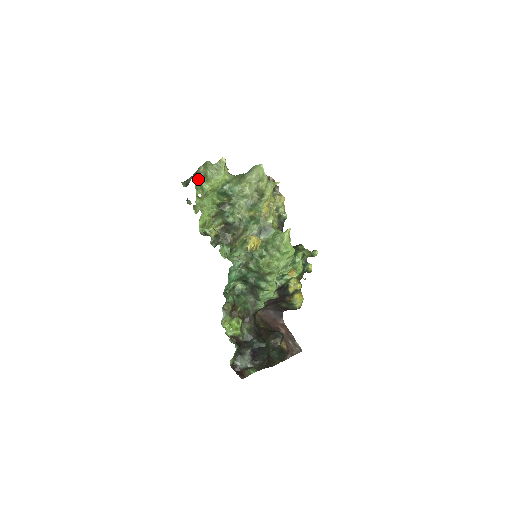
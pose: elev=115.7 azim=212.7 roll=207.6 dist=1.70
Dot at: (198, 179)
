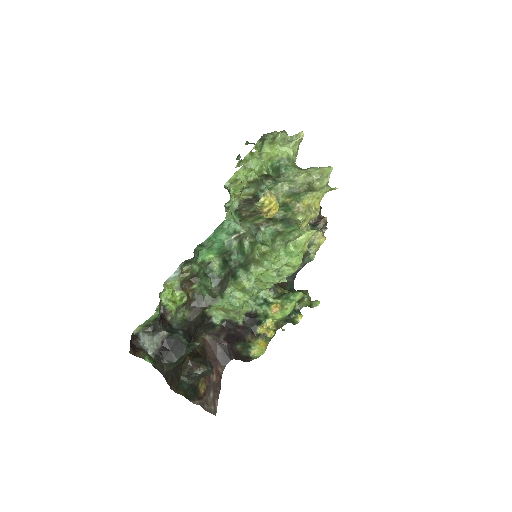
Dot at: (265, 138)
